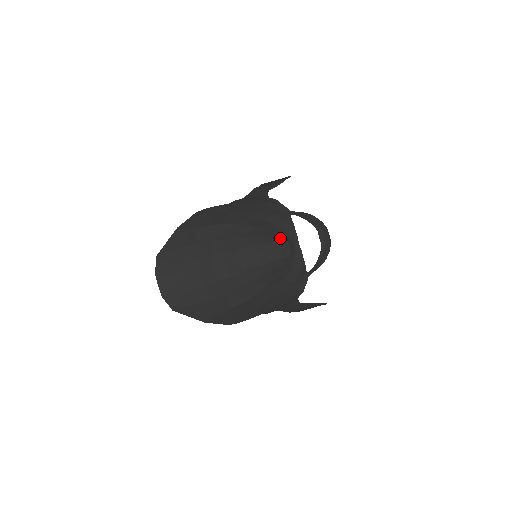
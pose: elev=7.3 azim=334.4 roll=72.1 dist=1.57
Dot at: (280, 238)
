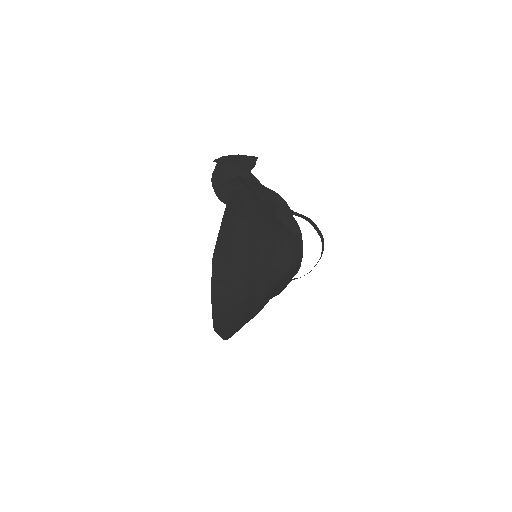
Dot at: (297, 244)
